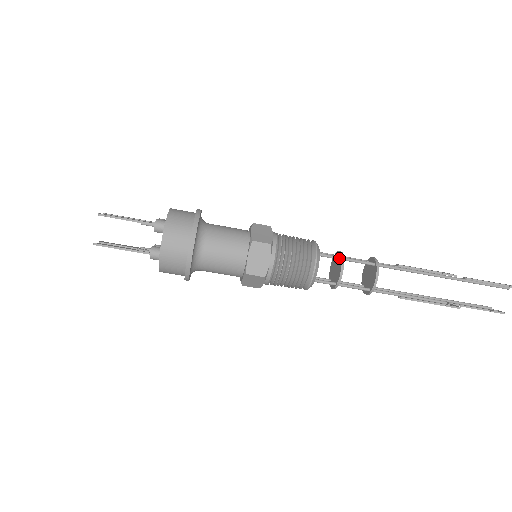
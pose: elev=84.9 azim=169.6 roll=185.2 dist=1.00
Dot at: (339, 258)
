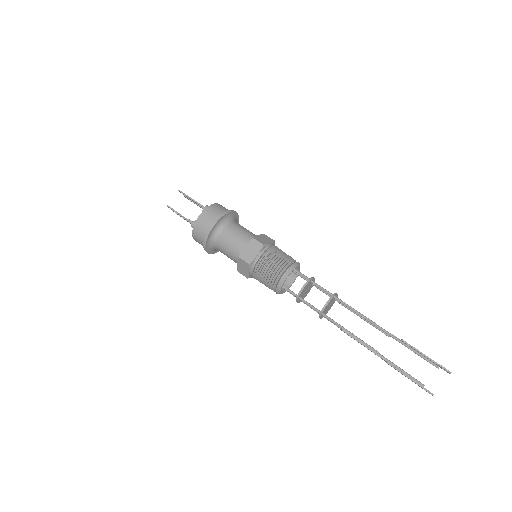
Dot at: (308, 279)
